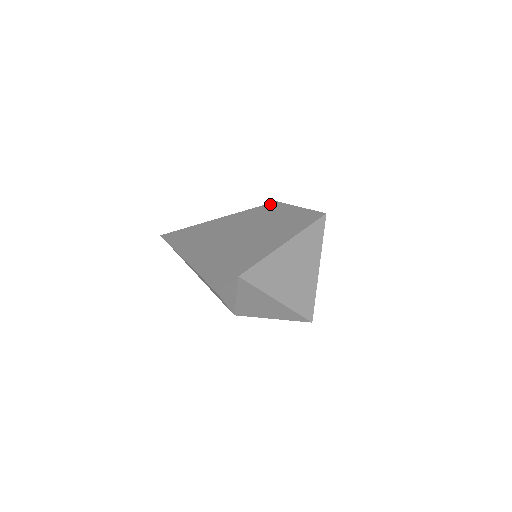
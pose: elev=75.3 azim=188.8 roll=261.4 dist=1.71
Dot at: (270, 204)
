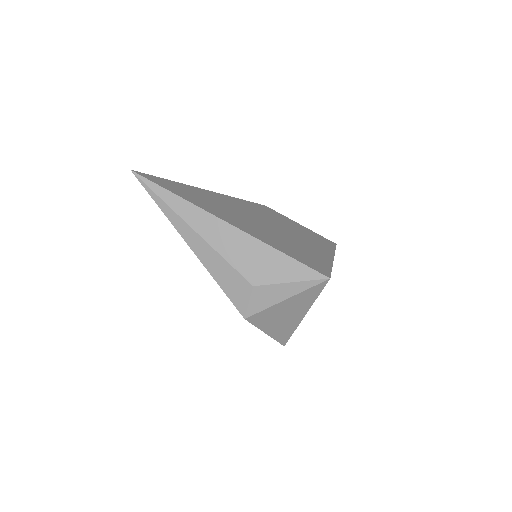
Dot at: (263, 205)
